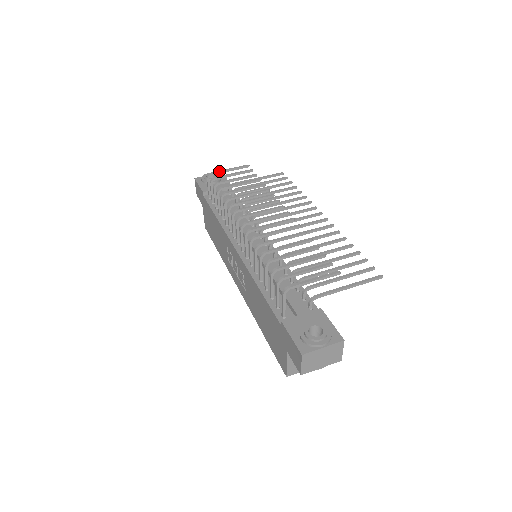
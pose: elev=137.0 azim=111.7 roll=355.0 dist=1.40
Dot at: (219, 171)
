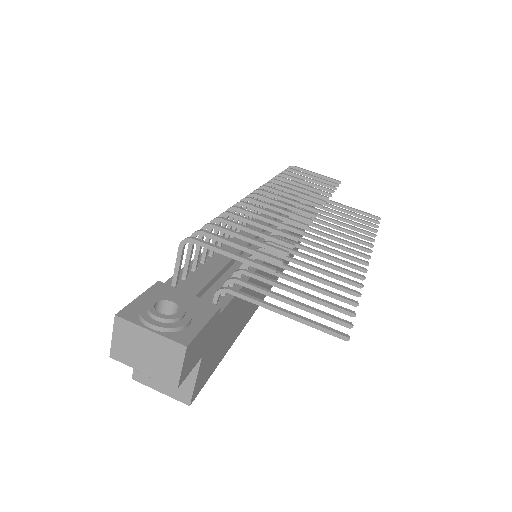
Dot at: occluded
